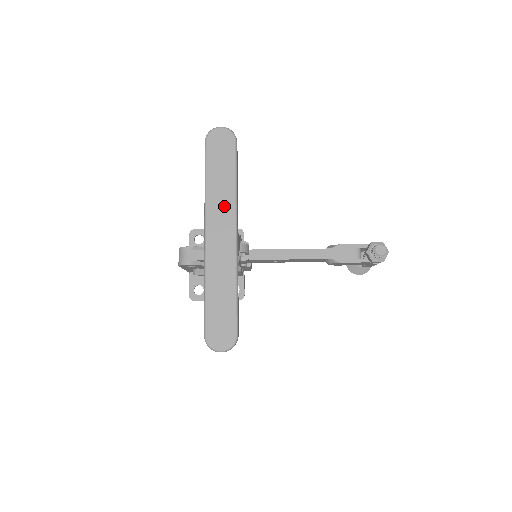
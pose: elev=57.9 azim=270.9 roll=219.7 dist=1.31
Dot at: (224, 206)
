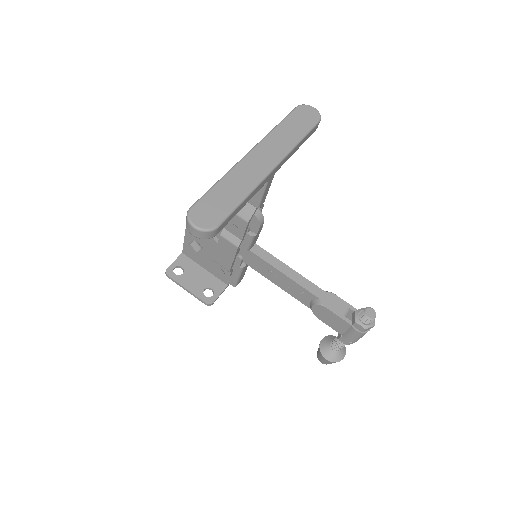
Dot at: (280, 146)
